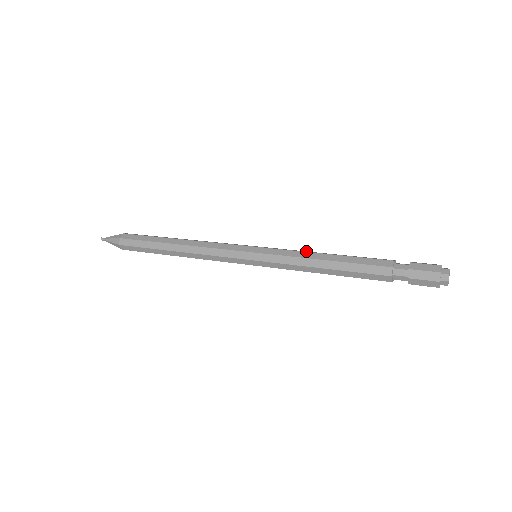
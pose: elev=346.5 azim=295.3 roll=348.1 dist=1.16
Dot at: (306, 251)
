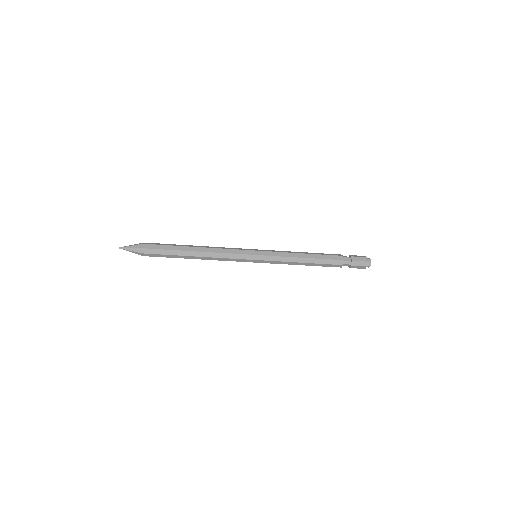
Dot at: occluded
